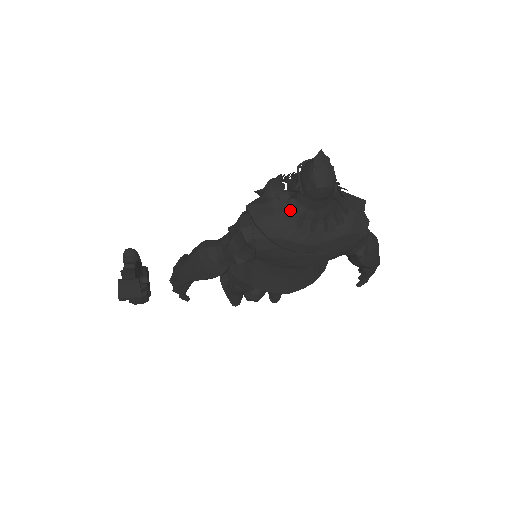
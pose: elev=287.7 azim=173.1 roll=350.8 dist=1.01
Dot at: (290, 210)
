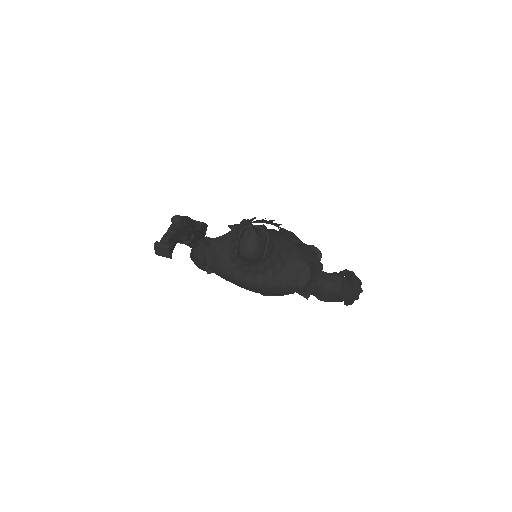
Dot at: (231, 258)
